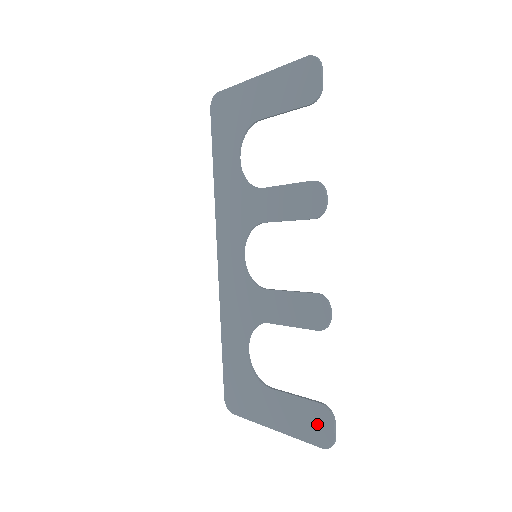
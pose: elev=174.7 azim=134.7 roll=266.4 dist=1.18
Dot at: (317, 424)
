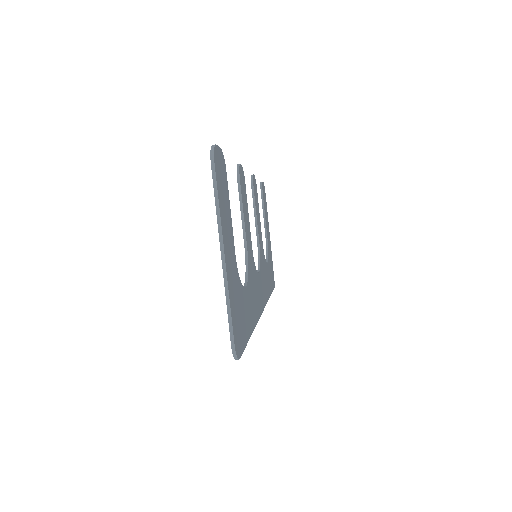
Dot at: occluded
